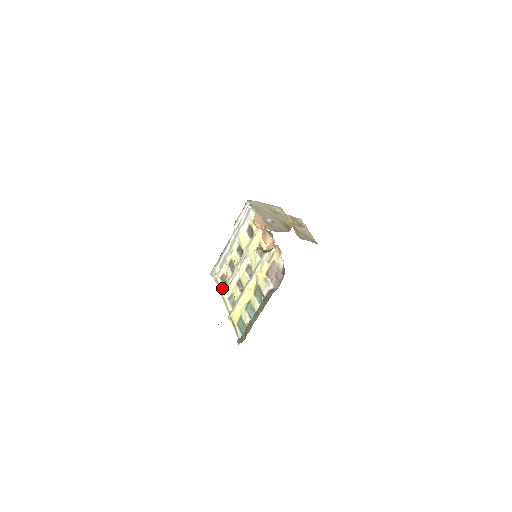
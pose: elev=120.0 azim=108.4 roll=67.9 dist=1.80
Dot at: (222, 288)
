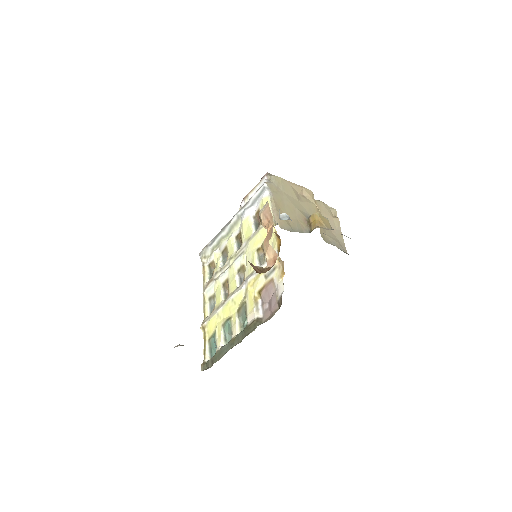
Dot at: (206, 280)
